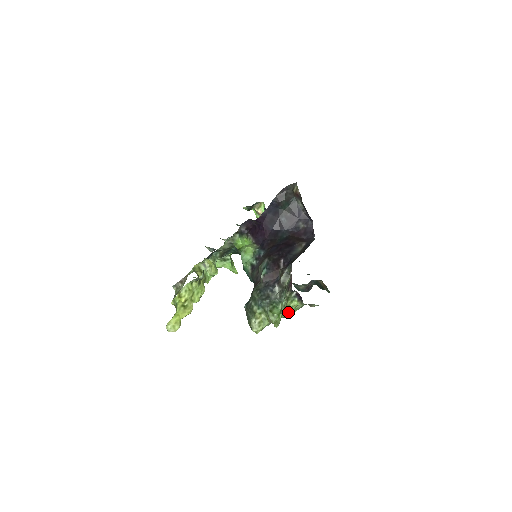
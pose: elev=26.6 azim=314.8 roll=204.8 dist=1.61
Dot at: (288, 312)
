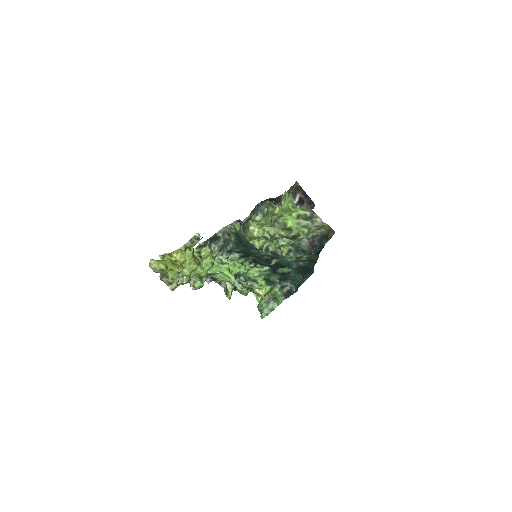
Dot at: (289, 216)
